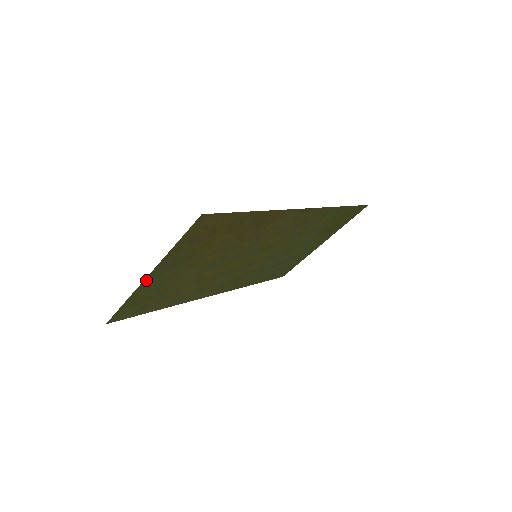
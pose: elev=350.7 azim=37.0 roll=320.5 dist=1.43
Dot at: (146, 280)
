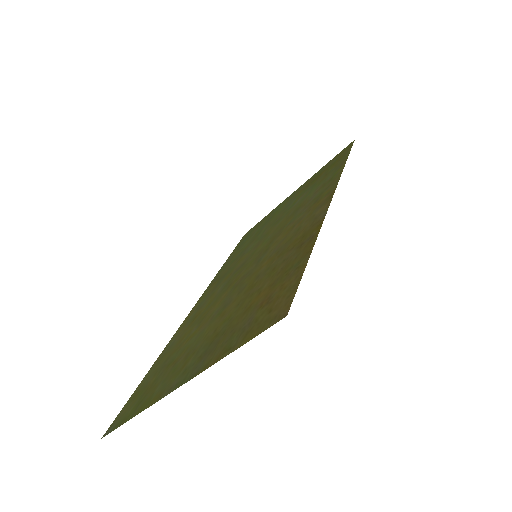
Dot at: (170, 390)
